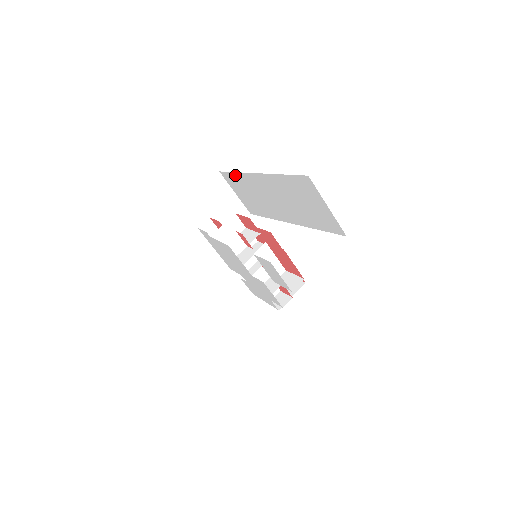
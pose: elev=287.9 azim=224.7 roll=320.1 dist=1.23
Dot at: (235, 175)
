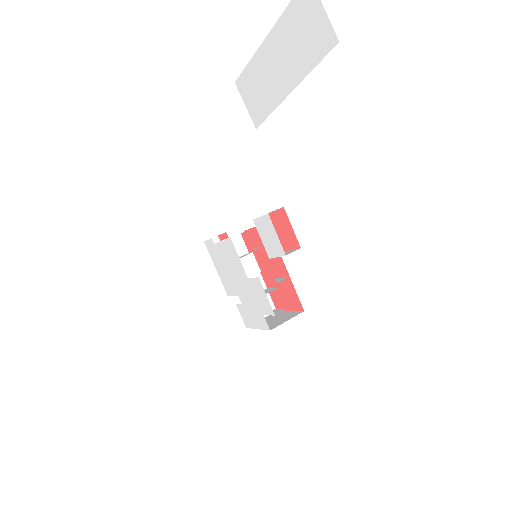
Dot at: (248, 69)
